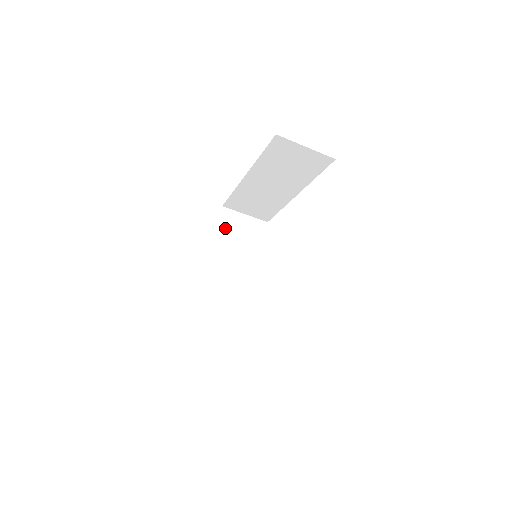
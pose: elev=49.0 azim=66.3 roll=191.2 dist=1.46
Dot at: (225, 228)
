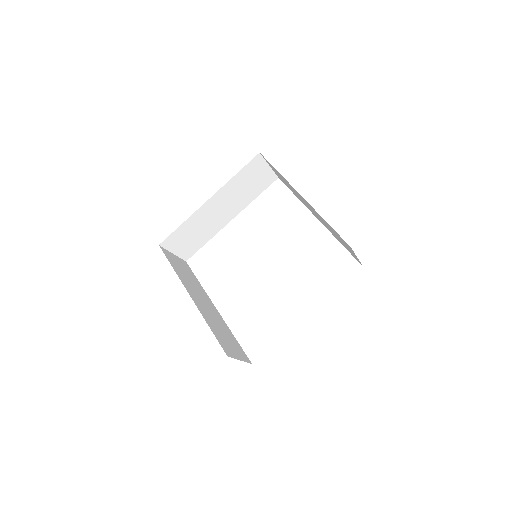
Dot at: (246, 172)
